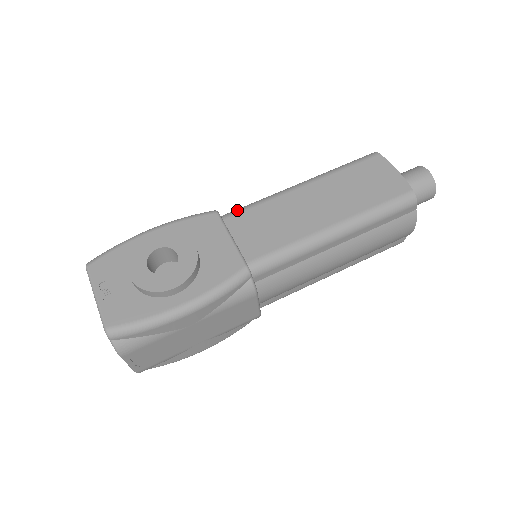
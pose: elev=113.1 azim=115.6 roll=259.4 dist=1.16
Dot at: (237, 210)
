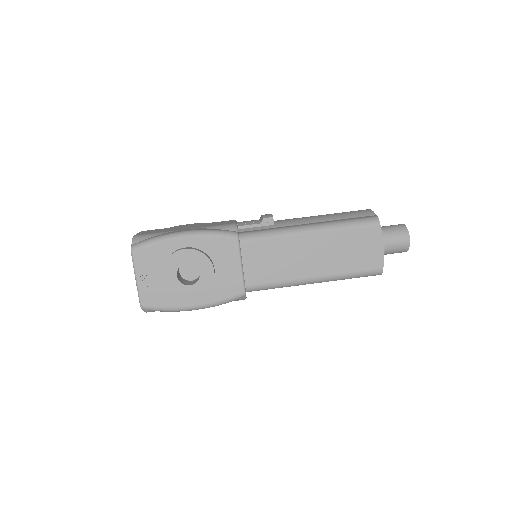
Dot at: (254, 237)
